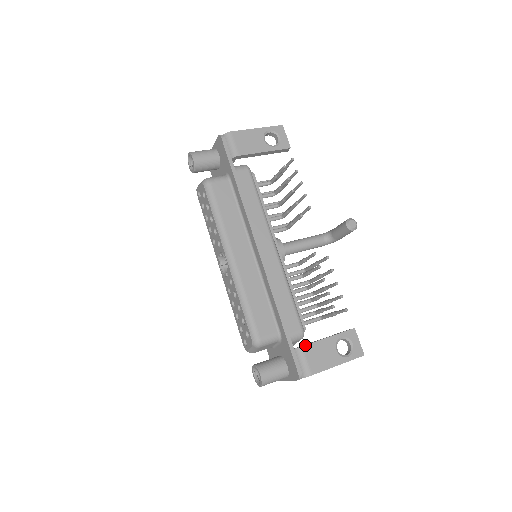
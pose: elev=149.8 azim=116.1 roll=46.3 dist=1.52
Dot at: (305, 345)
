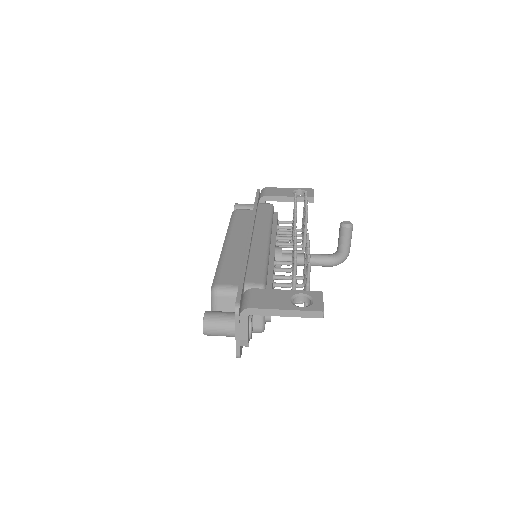
Dot at: (256, 288)
